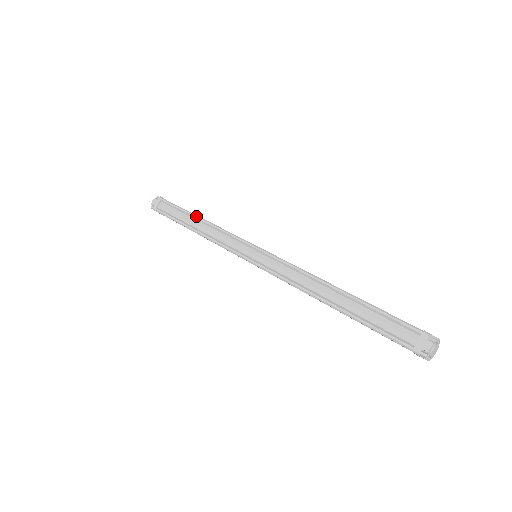
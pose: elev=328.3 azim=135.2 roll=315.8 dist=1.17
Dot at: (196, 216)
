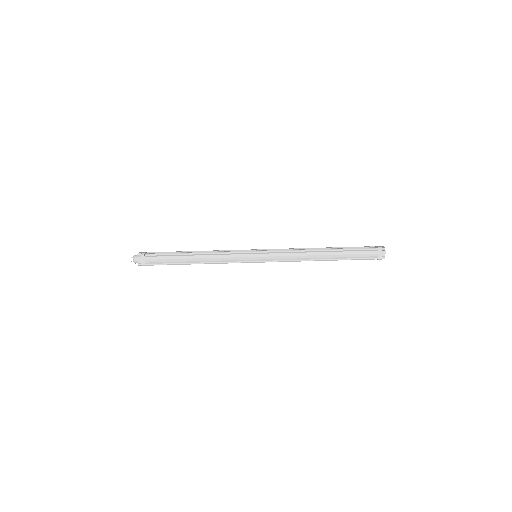
Dot at: (191, 253)
